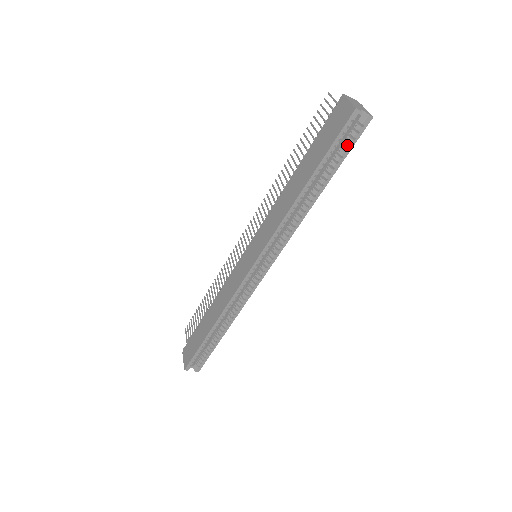
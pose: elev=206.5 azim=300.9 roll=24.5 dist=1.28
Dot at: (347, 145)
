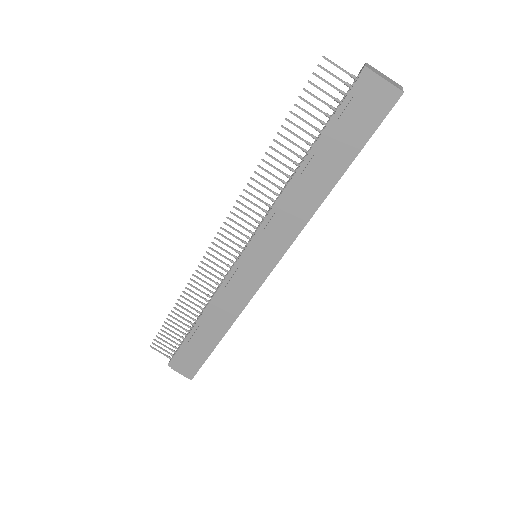
Dot at: occluded
